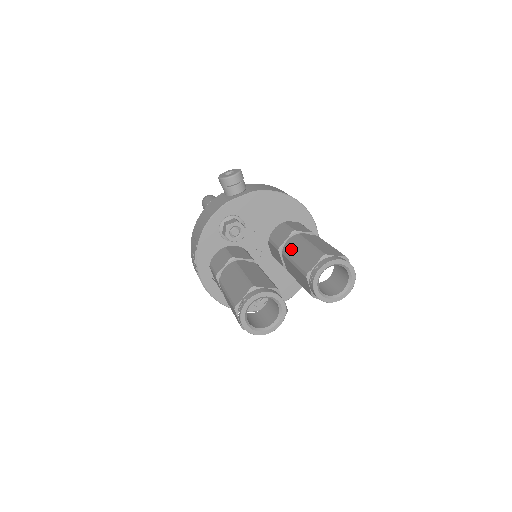
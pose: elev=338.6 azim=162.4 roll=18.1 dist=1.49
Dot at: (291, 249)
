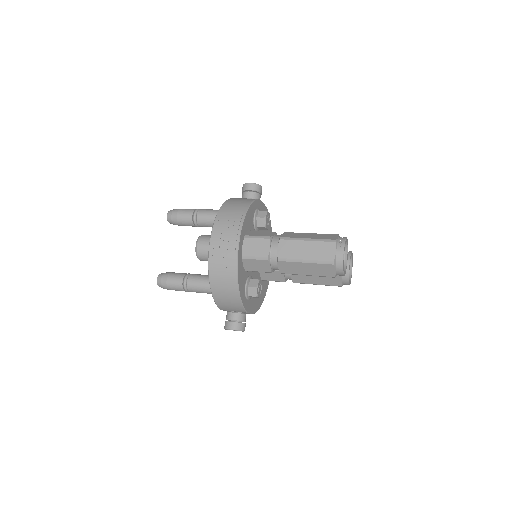
Dot at: occluded
